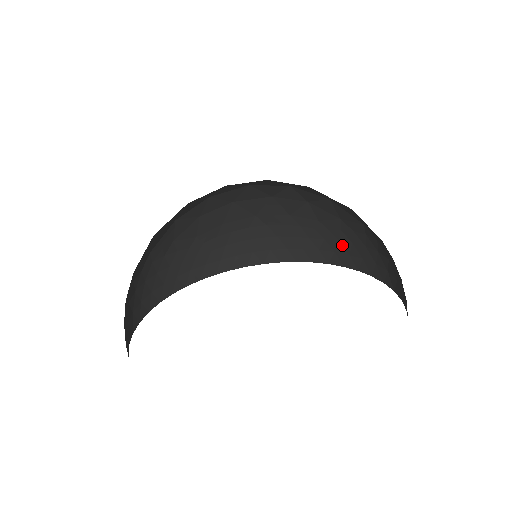
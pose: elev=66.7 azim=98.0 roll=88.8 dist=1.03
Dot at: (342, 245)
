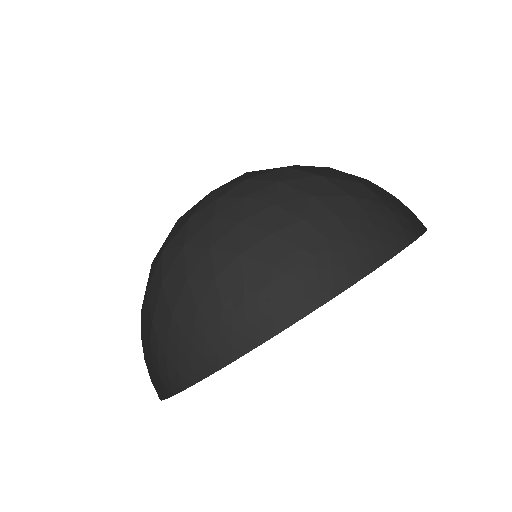
Dot at: (360, 247)
